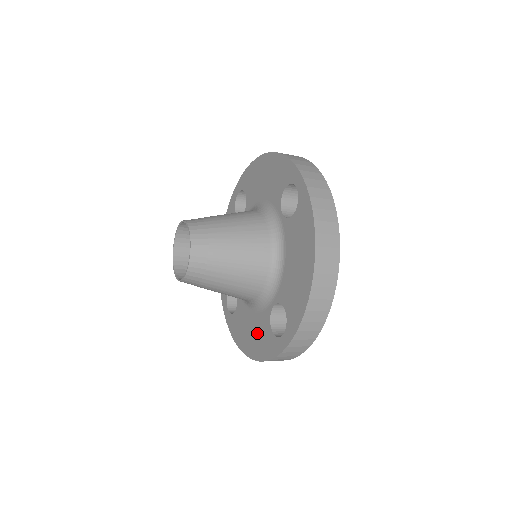
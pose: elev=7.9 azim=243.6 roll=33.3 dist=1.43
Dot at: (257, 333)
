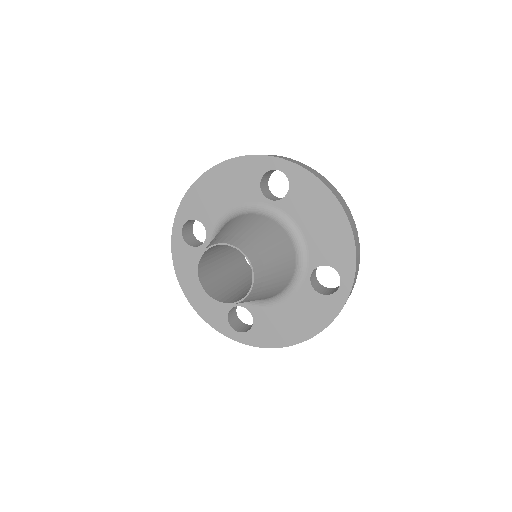
Dot at: (302, 313)
